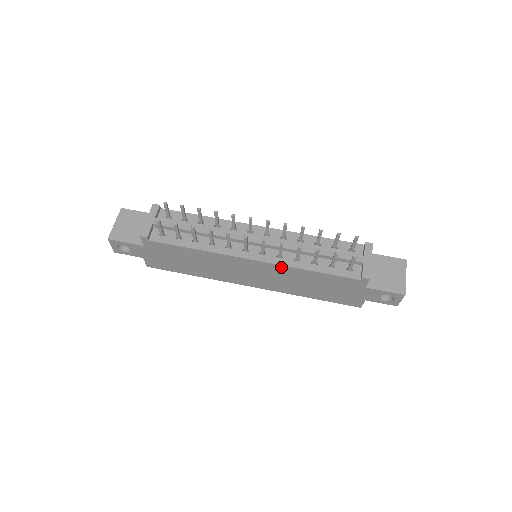
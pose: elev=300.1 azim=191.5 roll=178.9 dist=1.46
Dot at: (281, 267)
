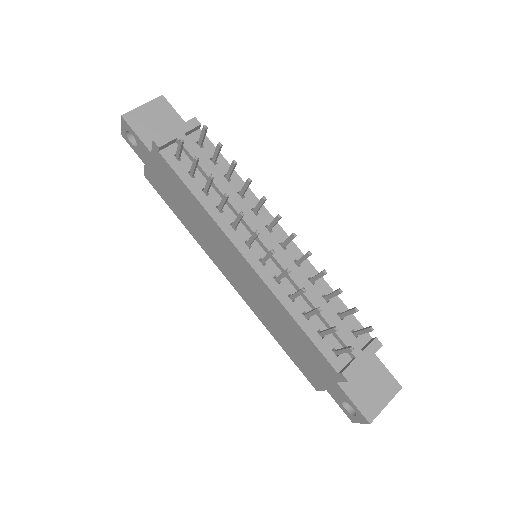
Dot at: (269, 291)
